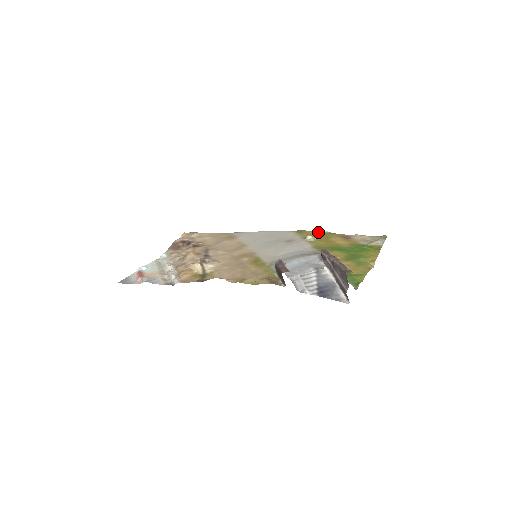
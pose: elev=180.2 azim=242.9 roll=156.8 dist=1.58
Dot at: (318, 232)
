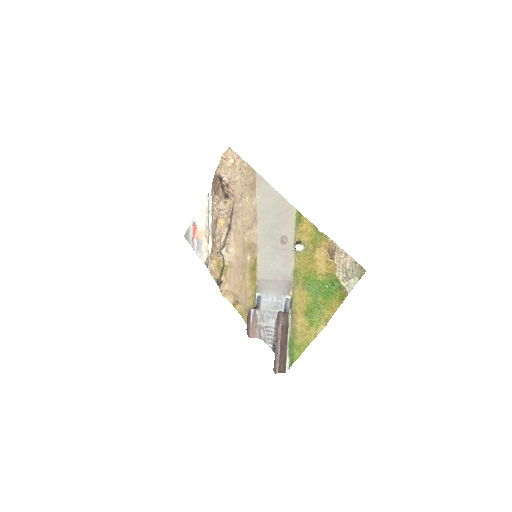
Dot at: (313, 227)
